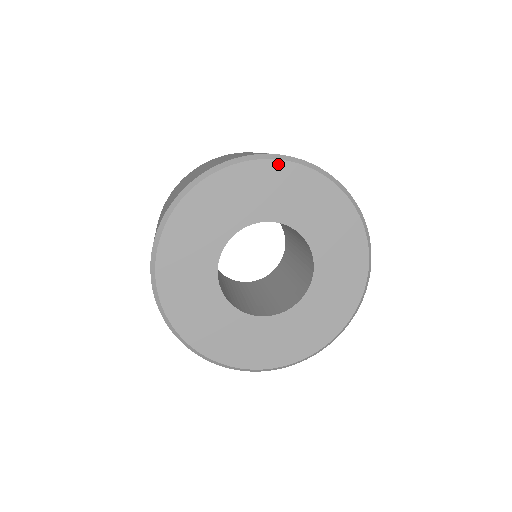
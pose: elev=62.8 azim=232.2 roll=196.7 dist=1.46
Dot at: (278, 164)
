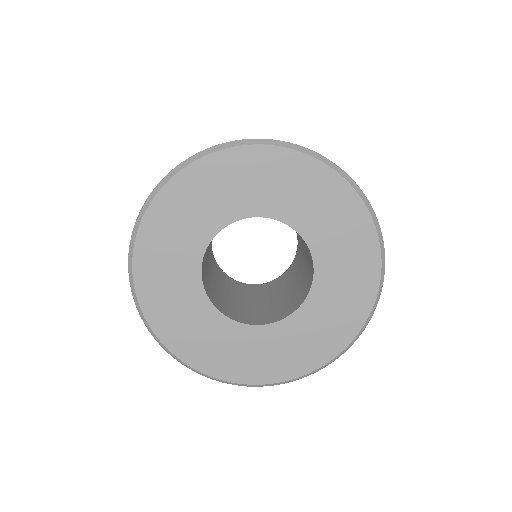
Dot at: (186, 173)
